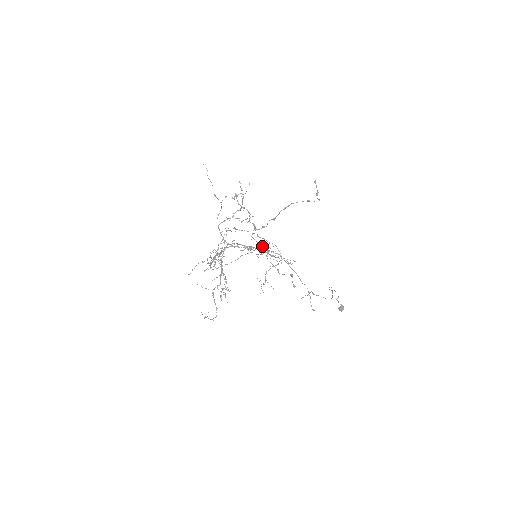
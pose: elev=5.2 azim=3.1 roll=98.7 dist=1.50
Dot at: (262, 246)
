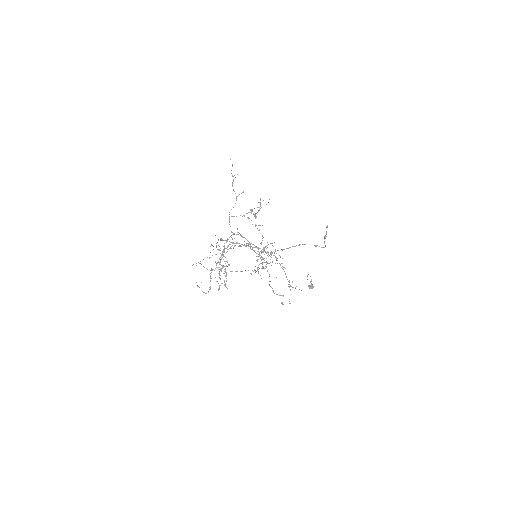
Dot at: occluded
